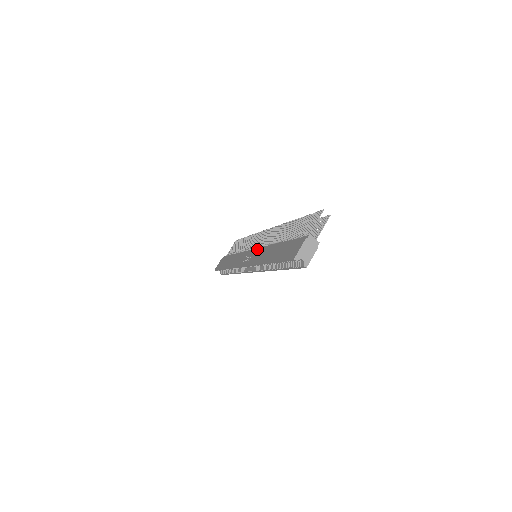
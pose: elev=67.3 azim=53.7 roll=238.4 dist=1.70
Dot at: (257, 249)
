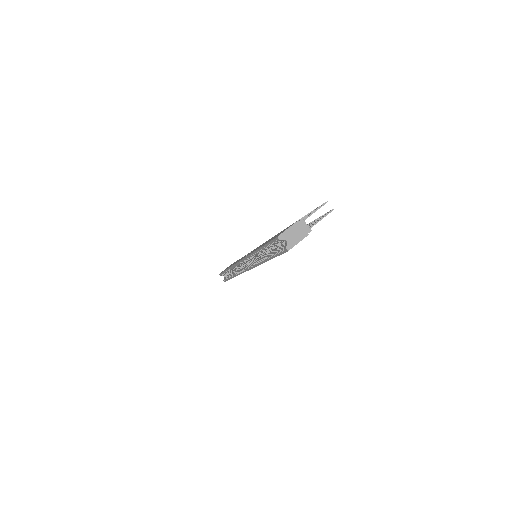
Dot at: occluded
